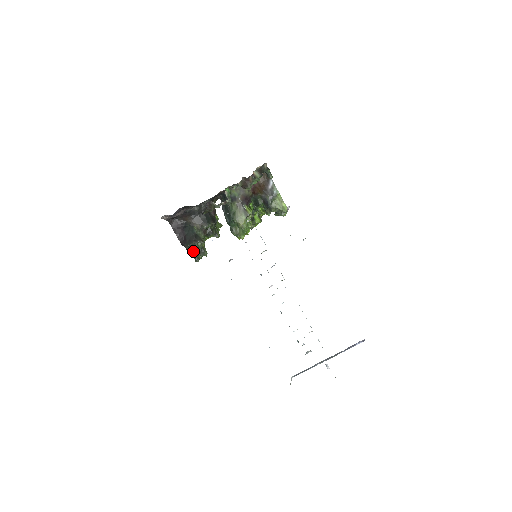
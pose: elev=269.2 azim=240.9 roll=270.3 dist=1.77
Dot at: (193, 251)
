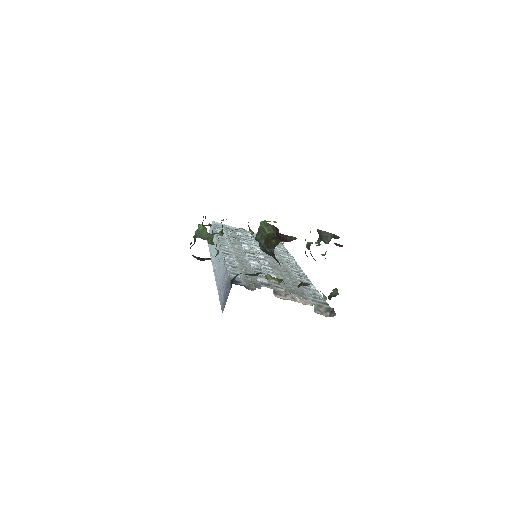
Dot at: occluded
